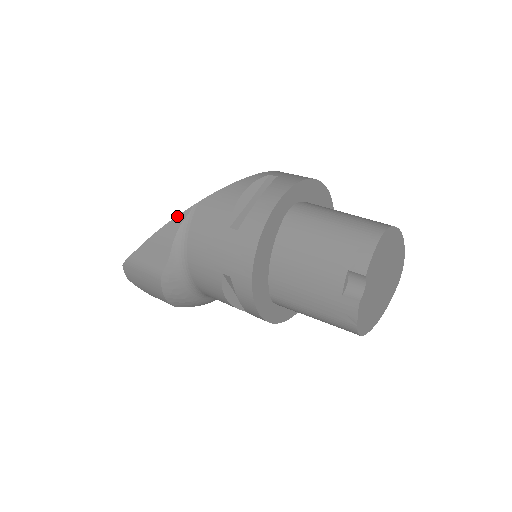
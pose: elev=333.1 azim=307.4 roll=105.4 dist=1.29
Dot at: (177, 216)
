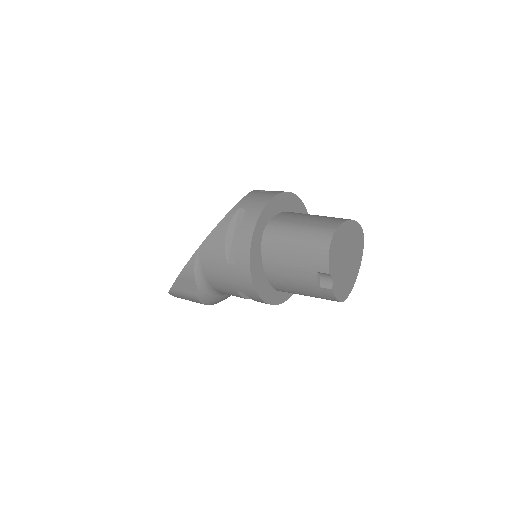
Dot at: (189, 260)
